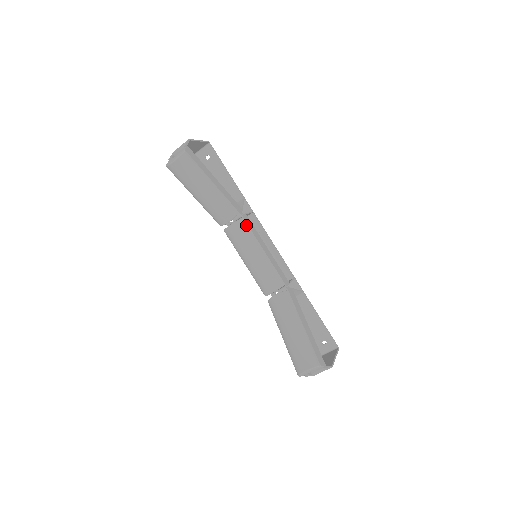
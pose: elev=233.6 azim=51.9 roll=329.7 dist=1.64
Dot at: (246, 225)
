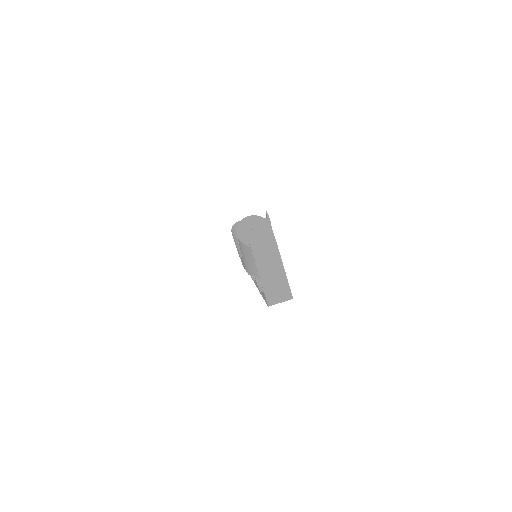
Dot at: occluded
